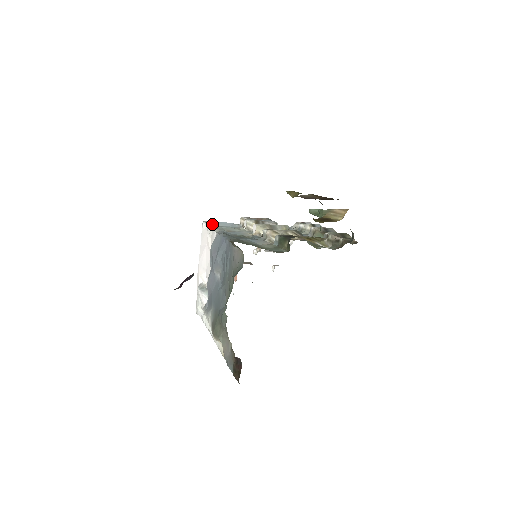
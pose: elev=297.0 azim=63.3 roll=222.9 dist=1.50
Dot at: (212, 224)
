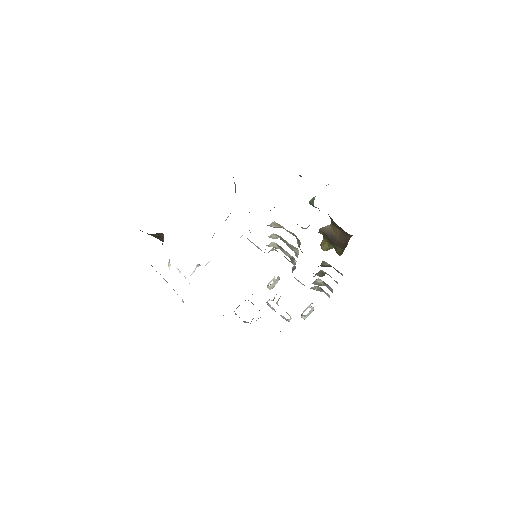
Dot at: (247, 238)
